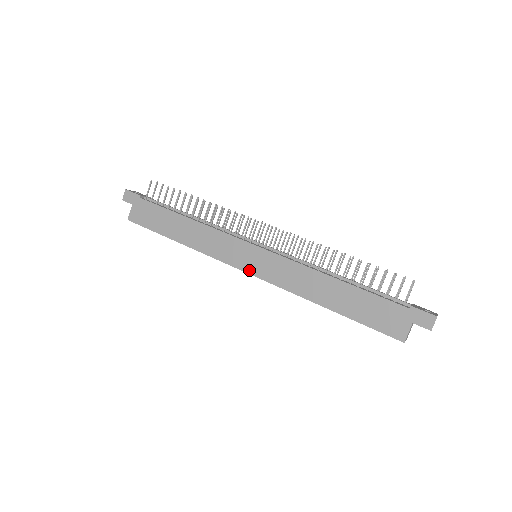
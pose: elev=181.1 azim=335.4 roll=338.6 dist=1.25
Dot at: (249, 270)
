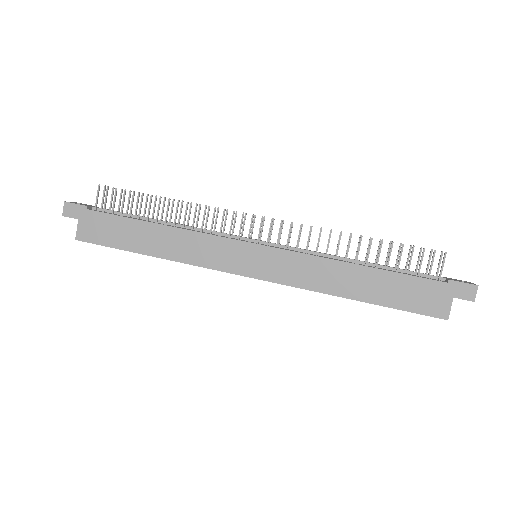
Dot at: (254, 274)
